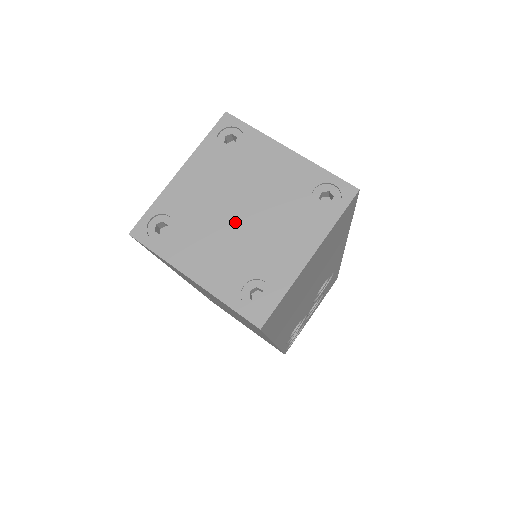
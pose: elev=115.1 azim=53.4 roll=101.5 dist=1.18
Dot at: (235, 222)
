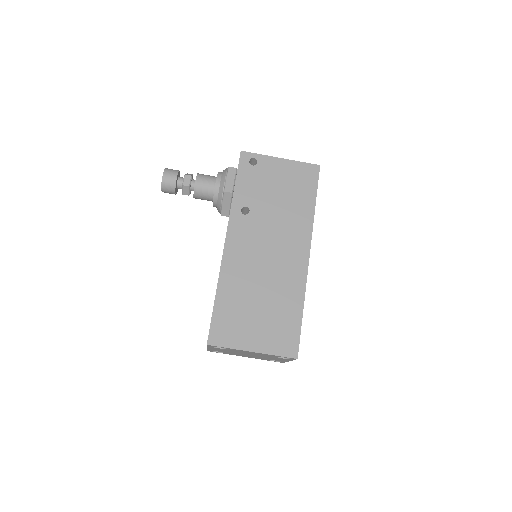
Dot at: (248, 355)
